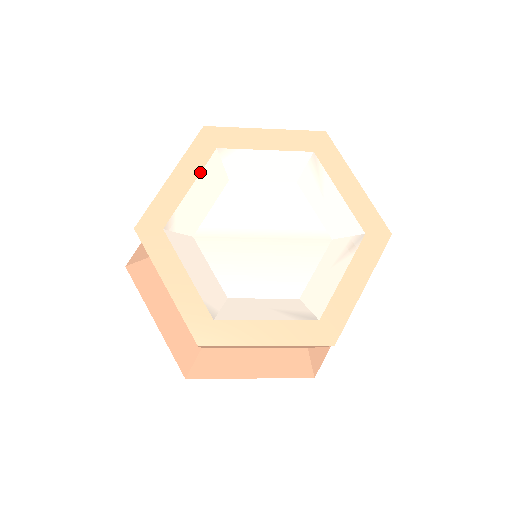
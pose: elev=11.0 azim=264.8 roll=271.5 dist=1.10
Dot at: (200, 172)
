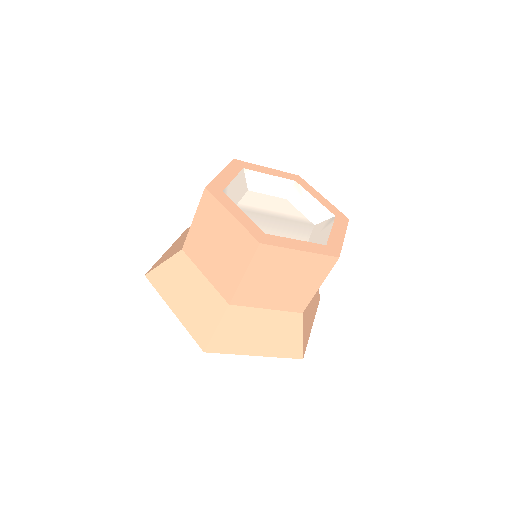
Dot at: (237, 174)
